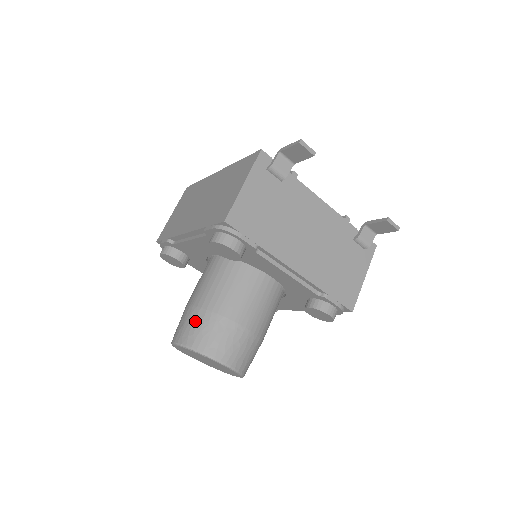
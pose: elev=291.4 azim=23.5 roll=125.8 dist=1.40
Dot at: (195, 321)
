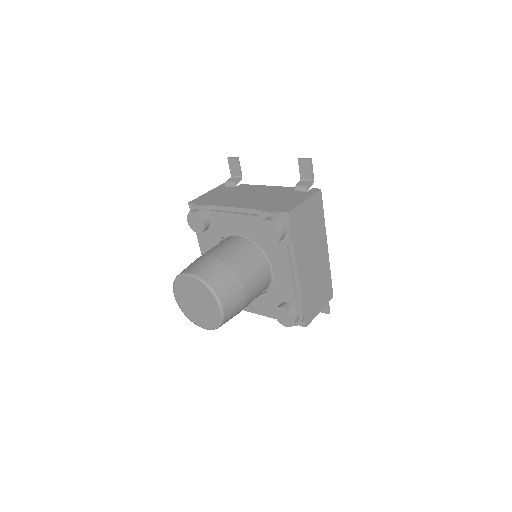
Dot at: occluded
